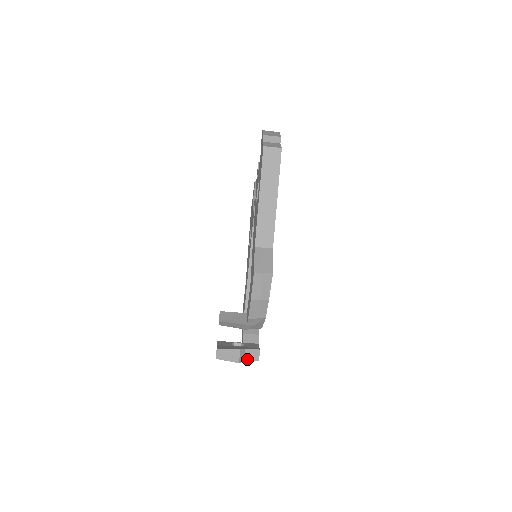
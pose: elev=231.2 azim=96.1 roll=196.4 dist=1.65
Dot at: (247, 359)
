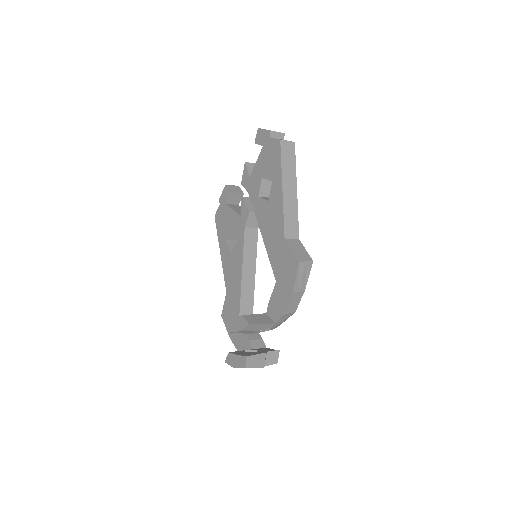
Dot at: (267, 363)
